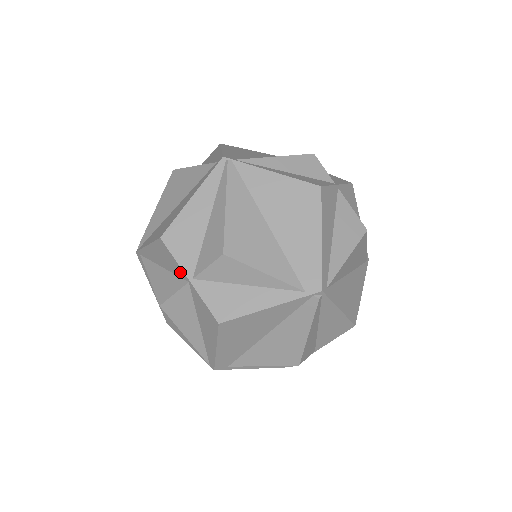
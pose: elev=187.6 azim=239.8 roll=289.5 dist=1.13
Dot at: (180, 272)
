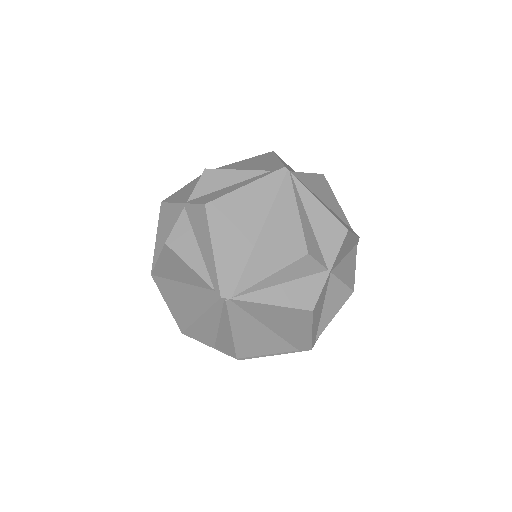
Dot at: occluded
